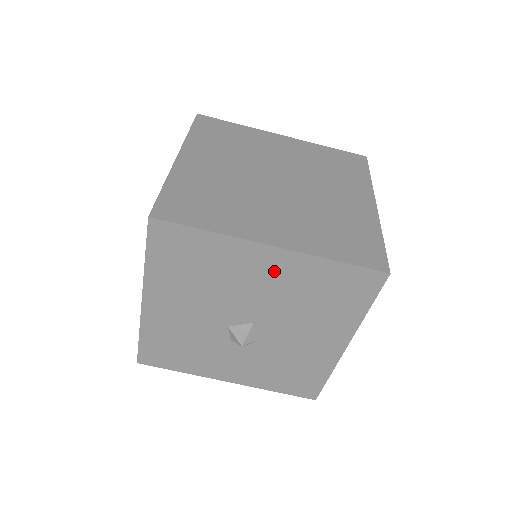
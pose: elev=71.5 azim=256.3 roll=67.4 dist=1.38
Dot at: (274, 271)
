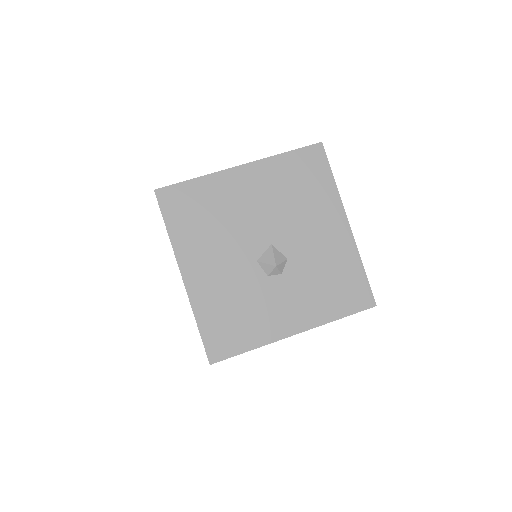
Dot at: (254, 185)
